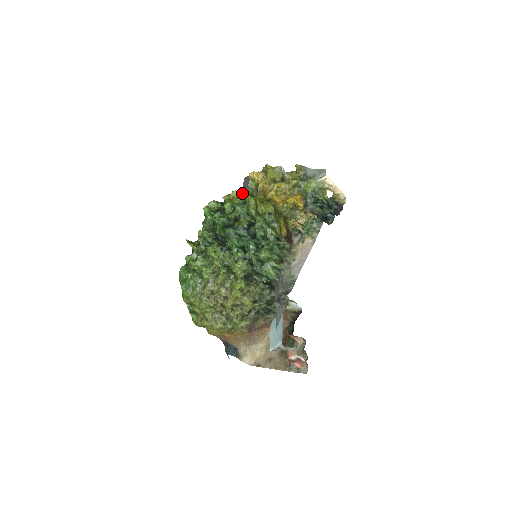
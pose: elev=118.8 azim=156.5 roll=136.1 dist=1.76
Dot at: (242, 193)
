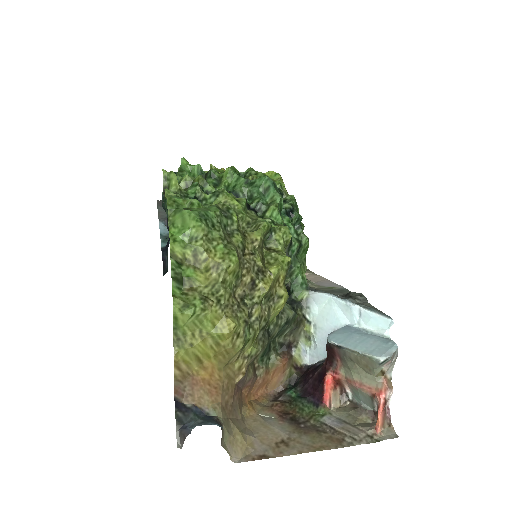
Dot at: occluded
